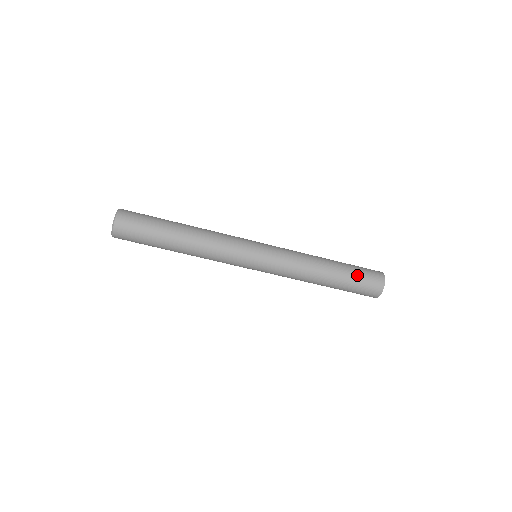
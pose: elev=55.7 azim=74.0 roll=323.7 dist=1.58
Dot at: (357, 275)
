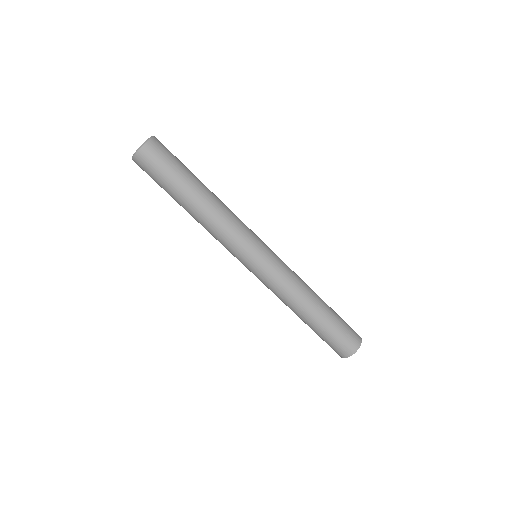
Dot at: (340, 324)
